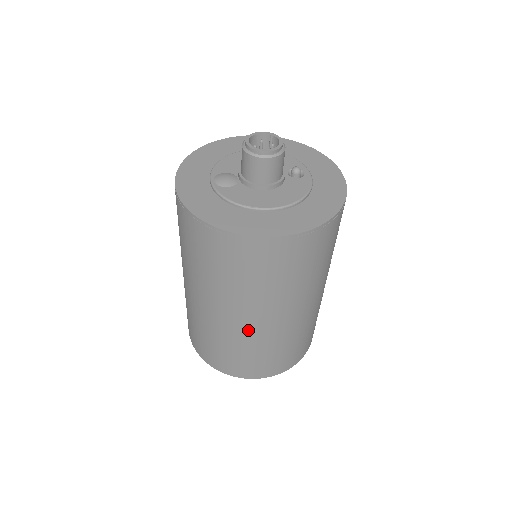
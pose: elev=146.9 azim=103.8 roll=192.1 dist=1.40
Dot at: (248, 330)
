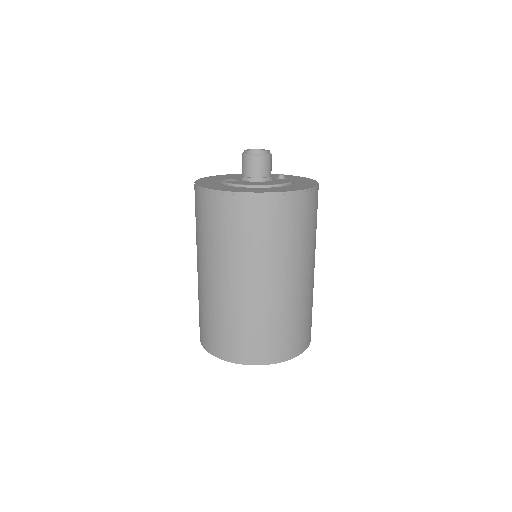
Dot at: (251, 297)
